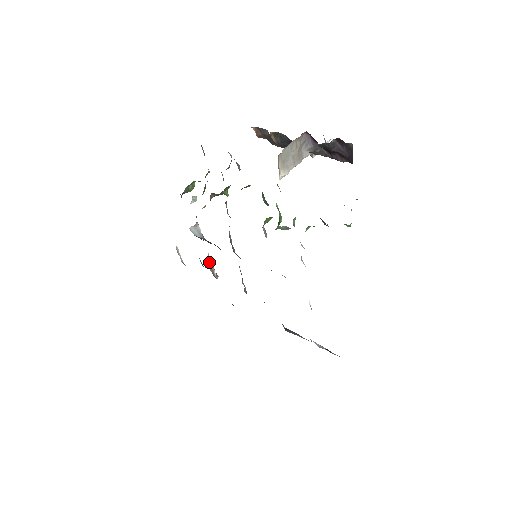
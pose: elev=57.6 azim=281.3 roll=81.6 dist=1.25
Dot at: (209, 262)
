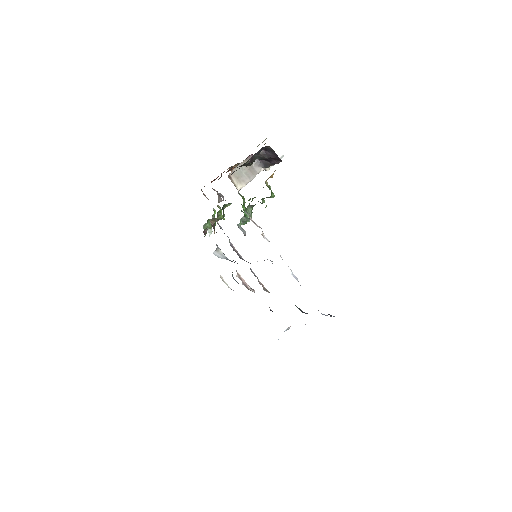
Dot at: (240, 278)
